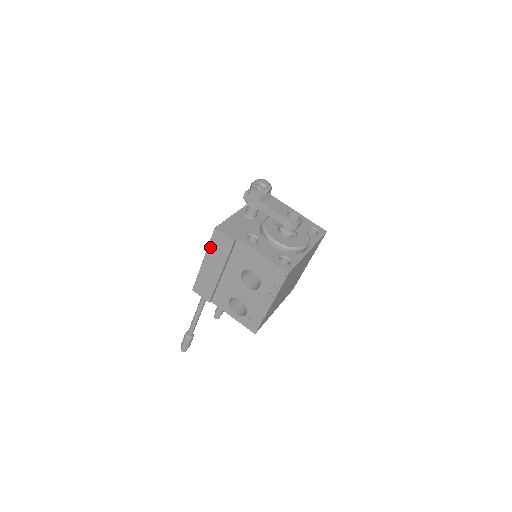
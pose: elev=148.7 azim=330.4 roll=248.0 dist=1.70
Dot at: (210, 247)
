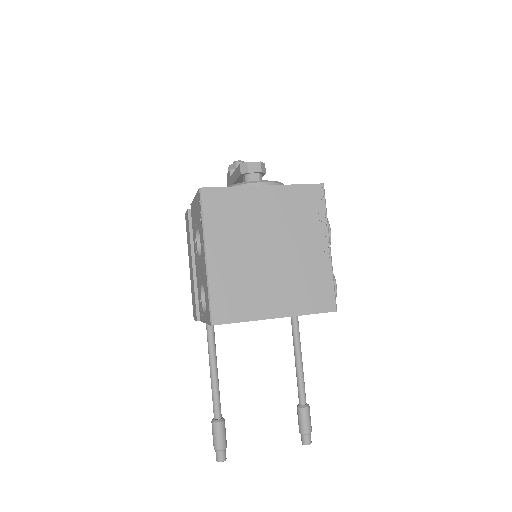
Dot at: (187, 241)
